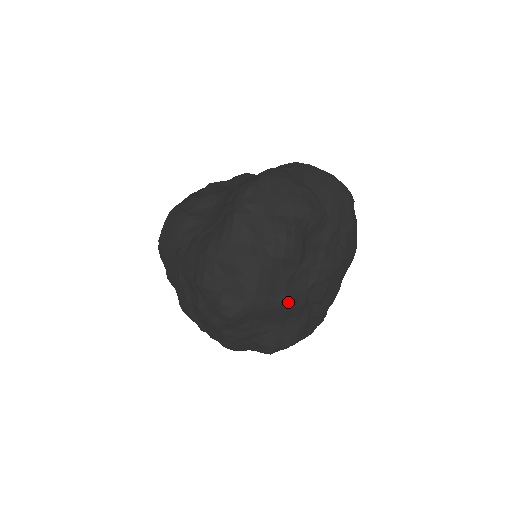
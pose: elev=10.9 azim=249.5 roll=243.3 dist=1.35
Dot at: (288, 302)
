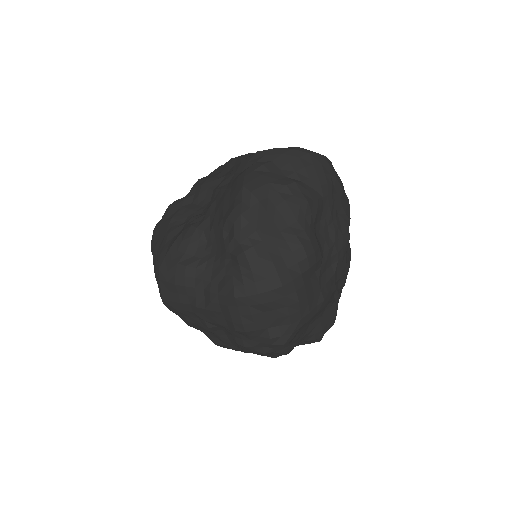
Dot at: (326, 299)
